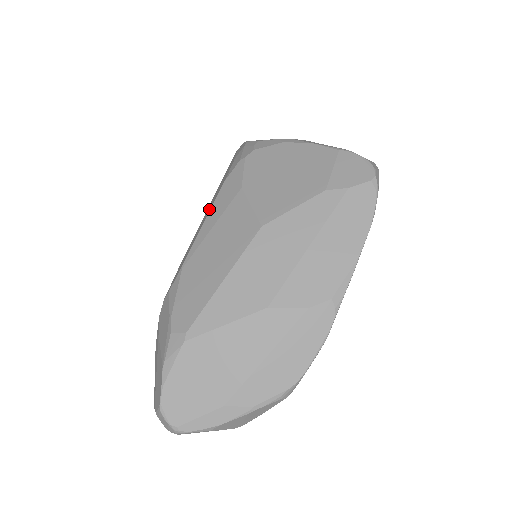
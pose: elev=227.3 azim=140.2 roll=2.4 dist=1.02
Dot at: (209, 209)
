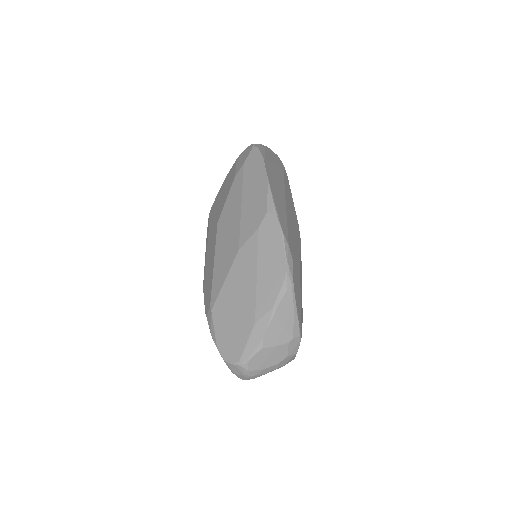
Dot at: occluded
